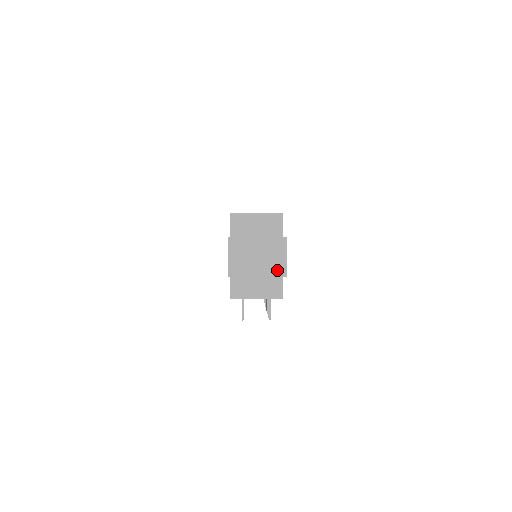
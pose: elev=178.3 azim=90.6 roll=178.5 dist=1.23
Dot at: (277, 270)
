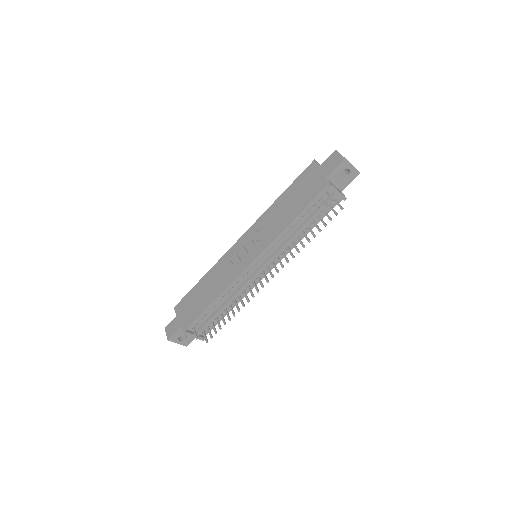
Dot at: (356, 169)
